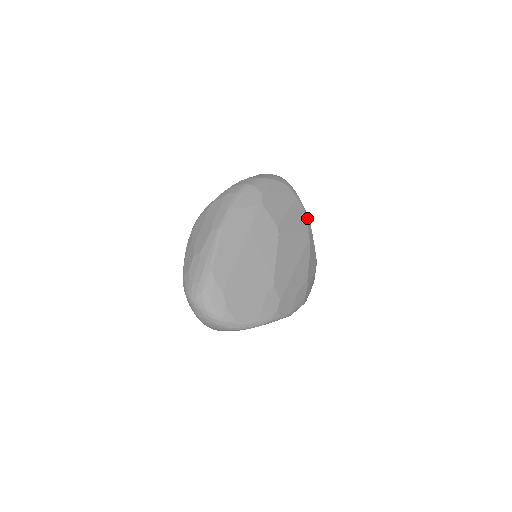
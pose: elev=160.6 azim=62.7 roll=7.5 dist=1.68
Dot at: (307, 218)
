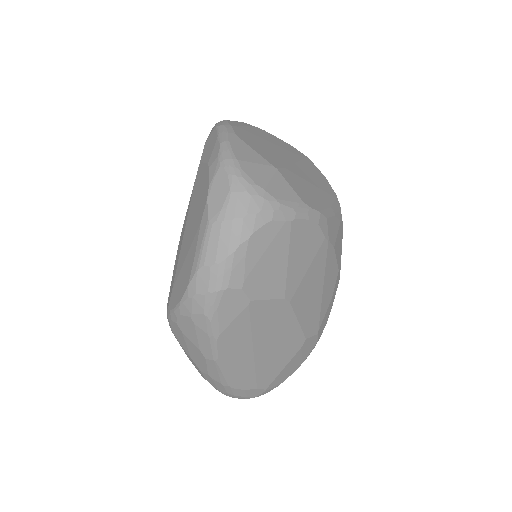
Dot at: (316, 220)
